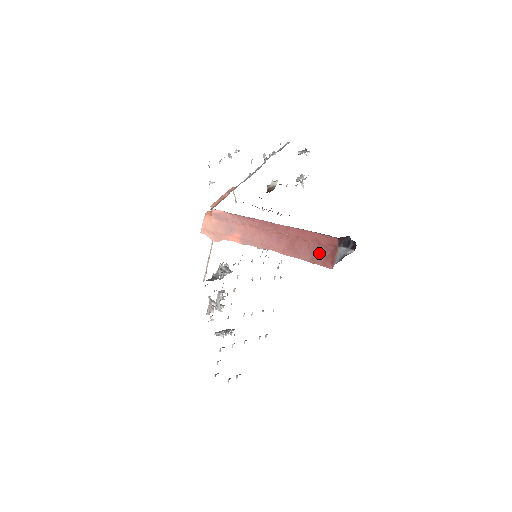
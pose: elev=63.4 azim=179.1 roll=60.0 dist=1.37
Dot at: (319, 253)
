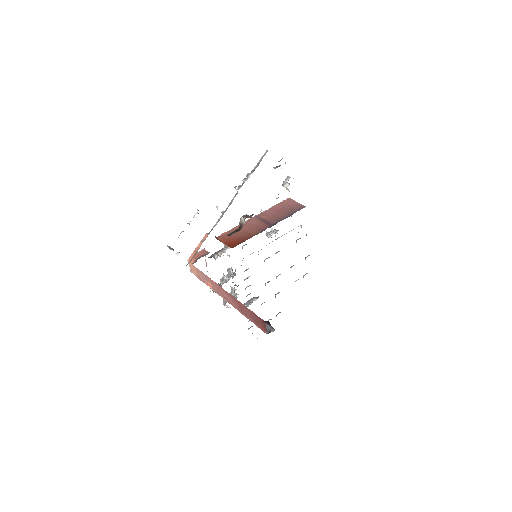
Dot at: (257, 320)
